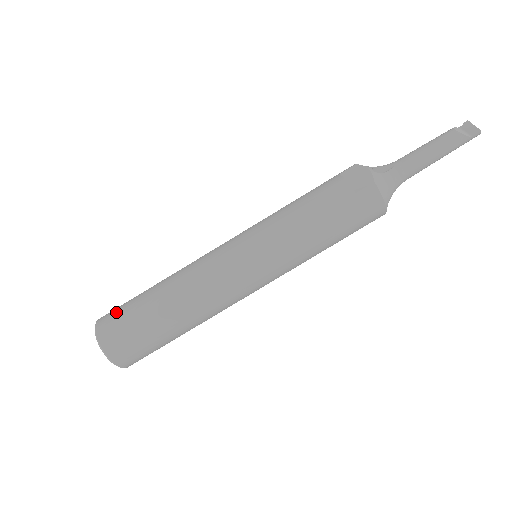
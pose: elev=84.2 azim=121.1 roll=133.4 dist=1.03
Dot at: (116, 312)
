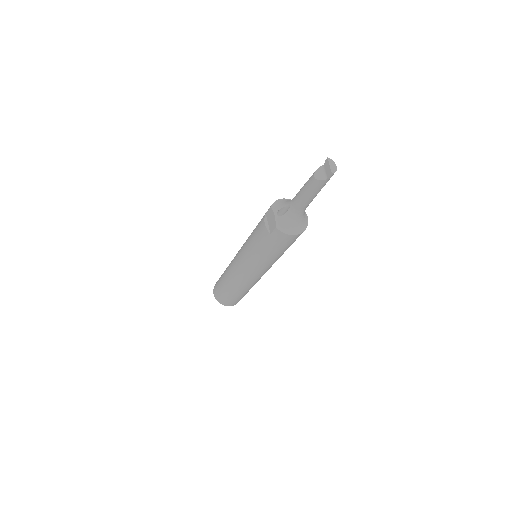
Dot at: (216, 285)
